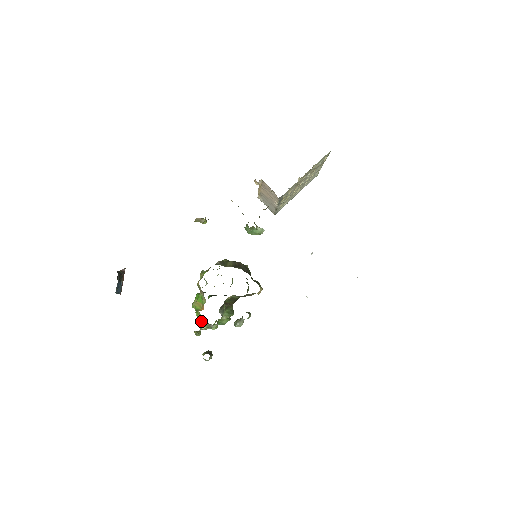
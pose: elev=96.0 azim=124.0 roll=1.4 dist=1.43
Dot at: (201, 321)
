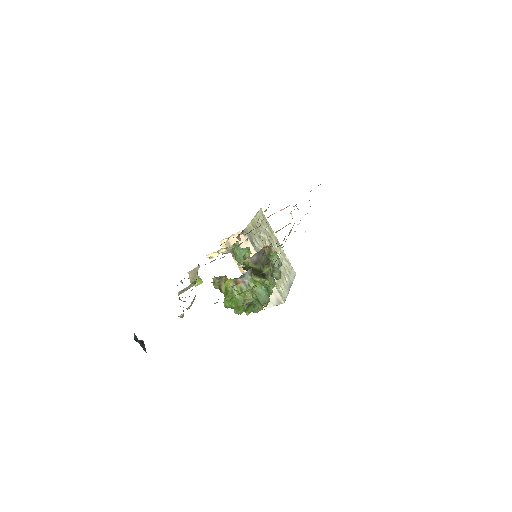
Dot at: occluded
